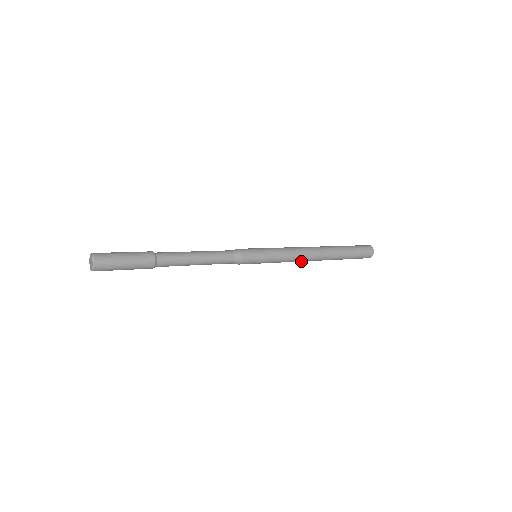
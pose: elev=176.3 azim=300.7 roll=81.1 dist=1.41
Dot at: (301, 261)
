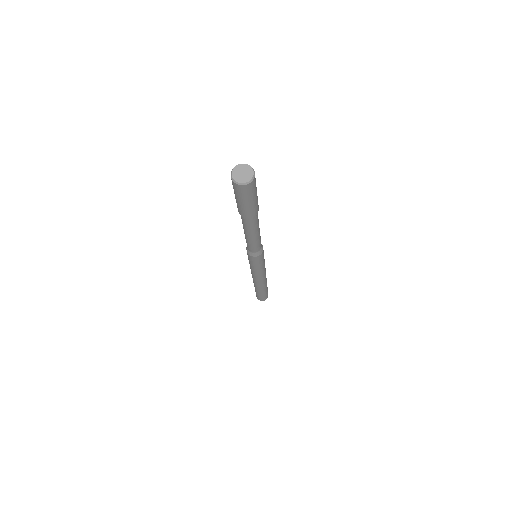
Dot at: (258, 279)
